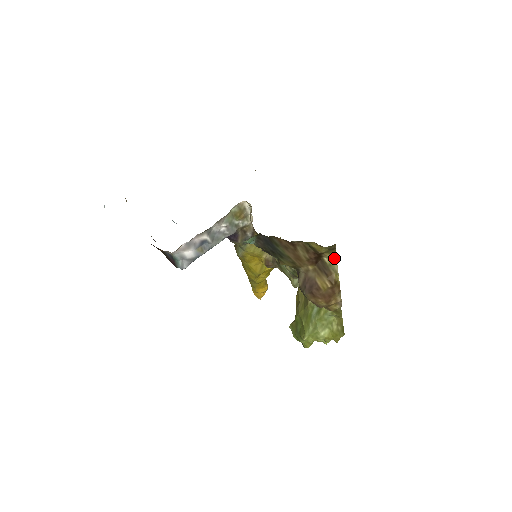
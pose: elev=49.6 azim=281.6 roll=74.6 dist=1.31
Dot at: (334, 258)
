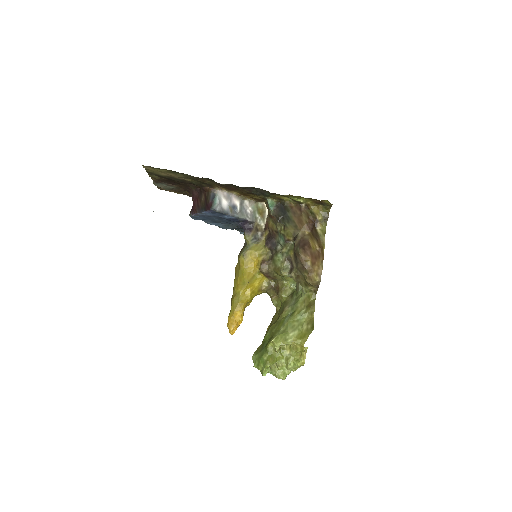
Dot at: (324, 232)
